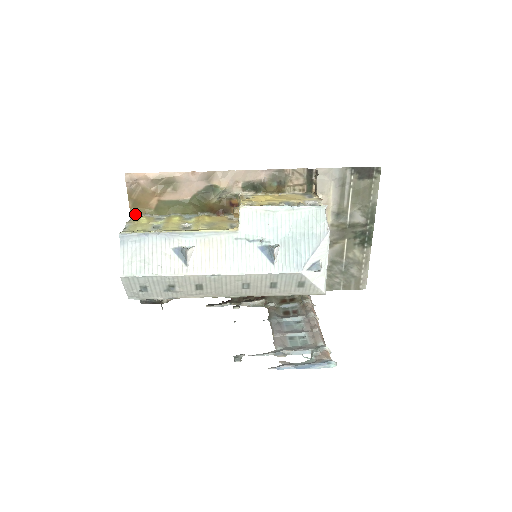
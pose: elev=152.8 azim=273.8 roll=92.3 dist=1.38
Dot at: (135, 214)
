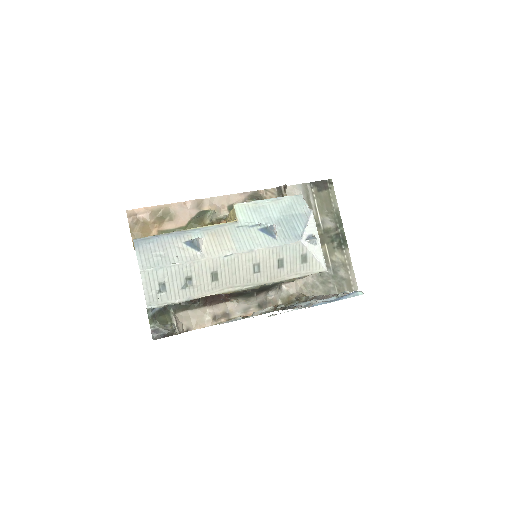
Dot at: occluded
